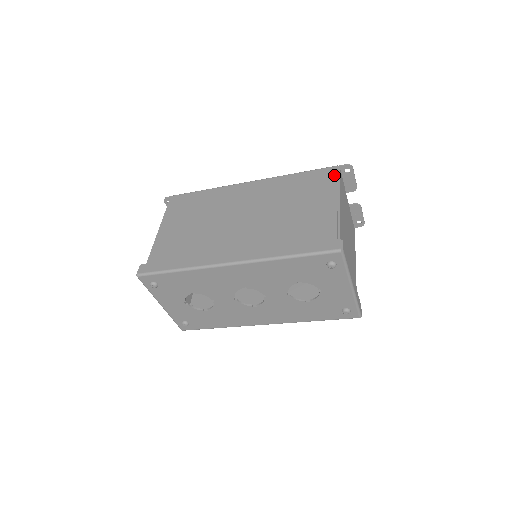
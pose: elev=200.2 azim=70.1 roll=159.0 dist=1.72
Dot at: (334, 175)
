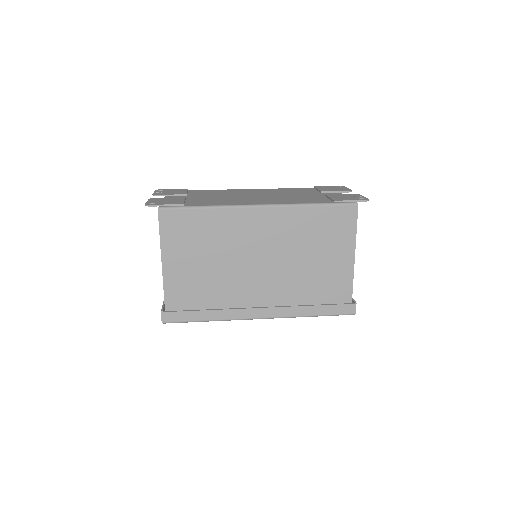
Dot at: (353, 219)
